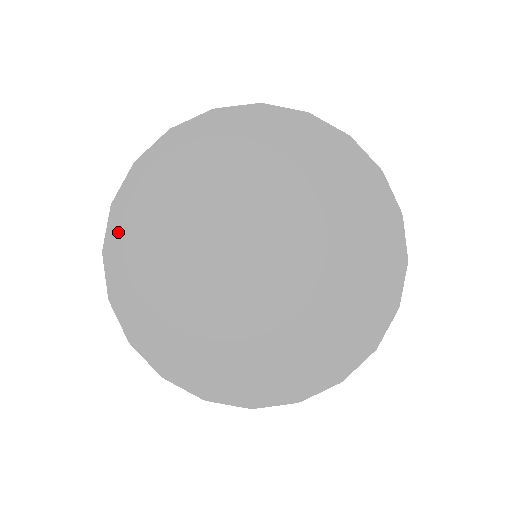
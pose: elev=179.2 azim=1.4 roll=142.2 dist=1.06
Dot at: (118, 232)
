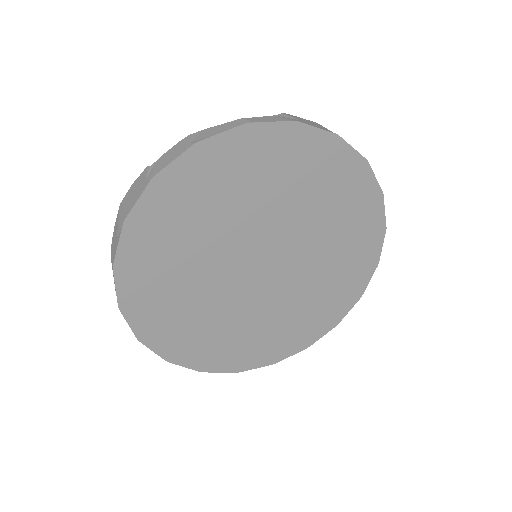
Dot at: (162, 345)
